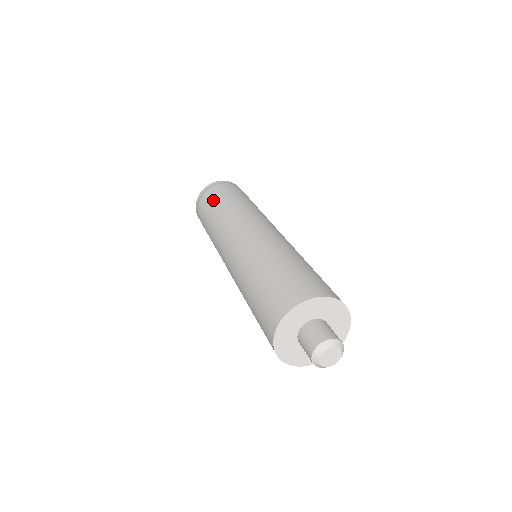
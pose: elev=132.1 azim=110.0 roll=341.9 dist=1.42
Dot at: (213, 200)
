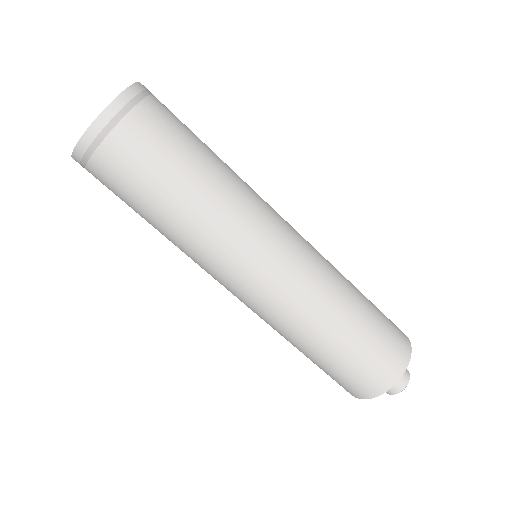
Dot at: (147, 181)
